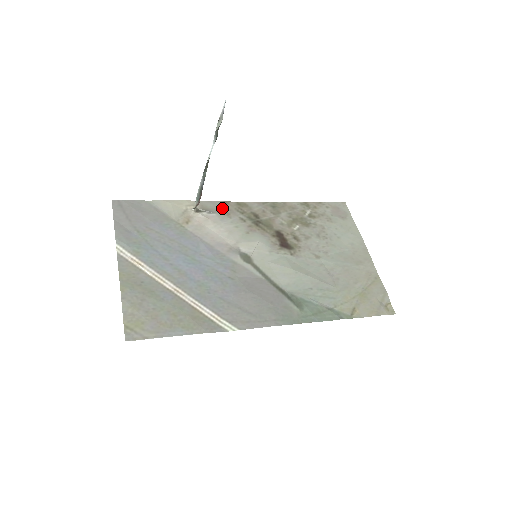
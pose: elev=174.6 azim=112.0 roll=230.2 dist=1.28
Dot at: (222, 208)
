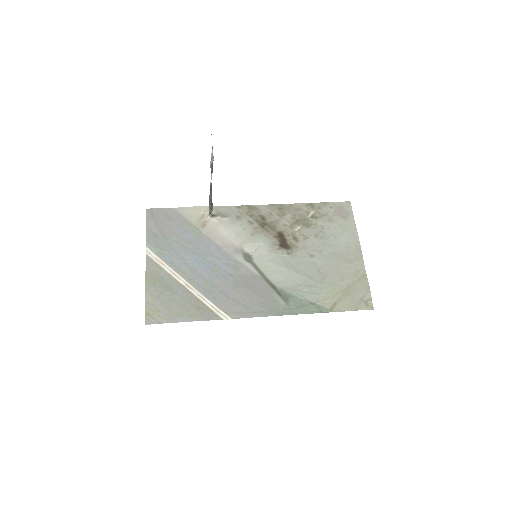
Dot at: (234, 212)
